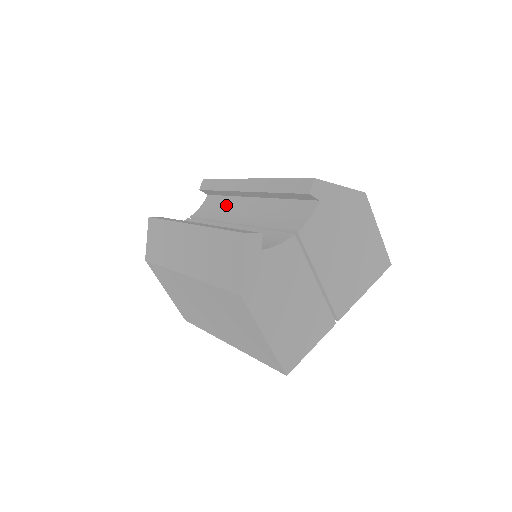
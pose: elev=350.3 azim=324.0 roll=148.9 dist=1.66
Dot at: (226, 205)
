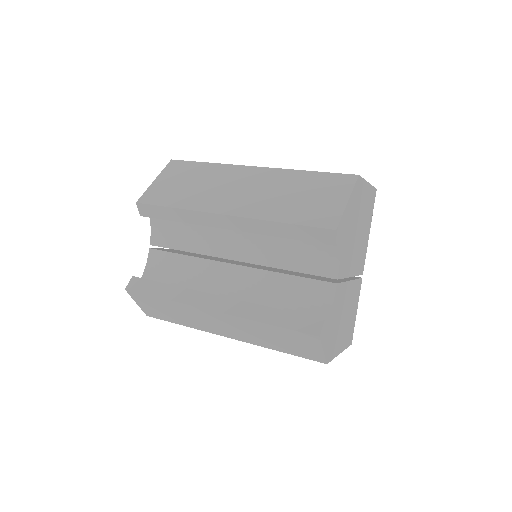
Dot at: (195, 229)
